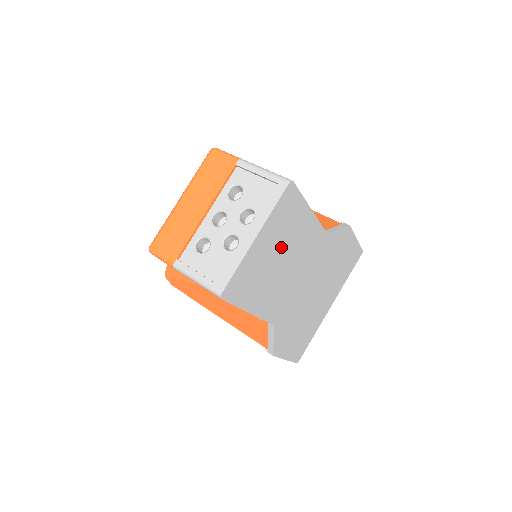
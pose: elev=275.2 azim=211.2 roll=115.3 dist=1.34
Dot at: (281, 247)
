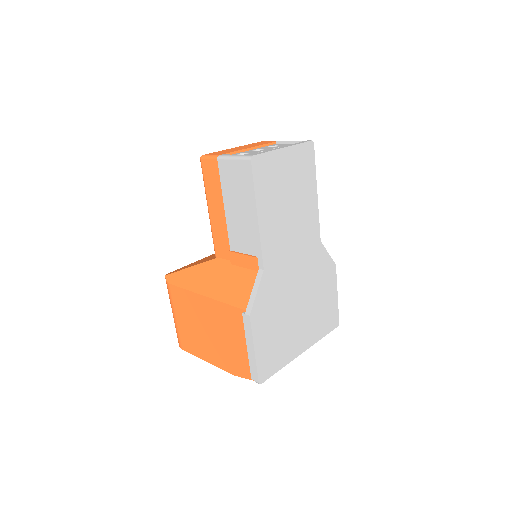
Dot at: (293, 188)
